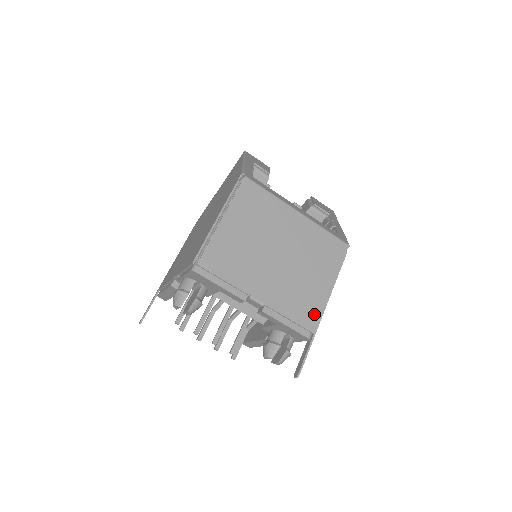
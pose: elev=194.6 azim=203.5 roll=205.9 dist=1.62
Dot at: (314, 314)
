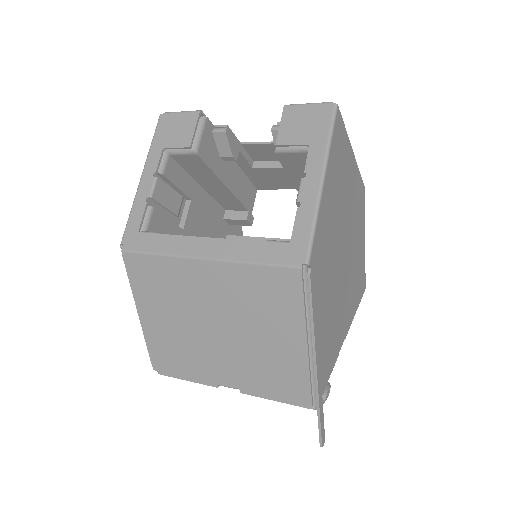
Dot at: (300, 383)
